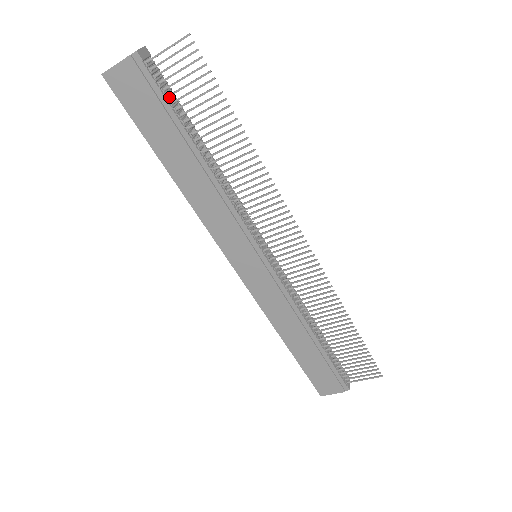
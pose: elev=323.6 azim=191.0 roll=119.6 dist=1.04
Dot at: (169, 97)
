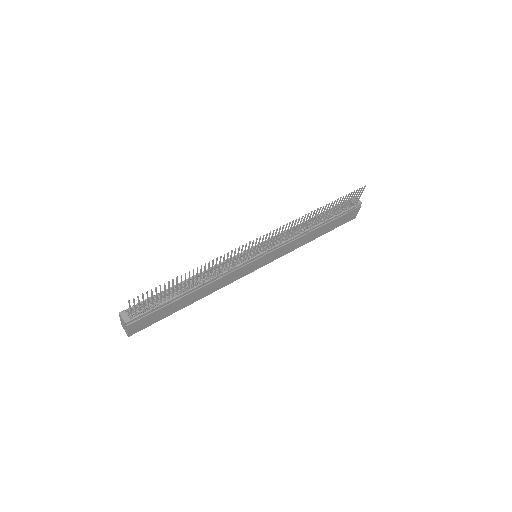
Dot at: (154, 306)
